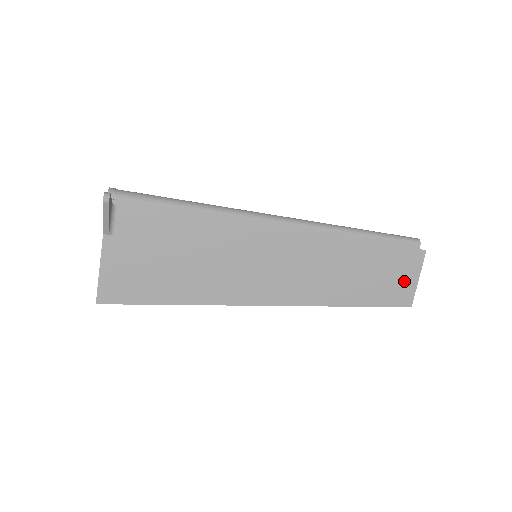
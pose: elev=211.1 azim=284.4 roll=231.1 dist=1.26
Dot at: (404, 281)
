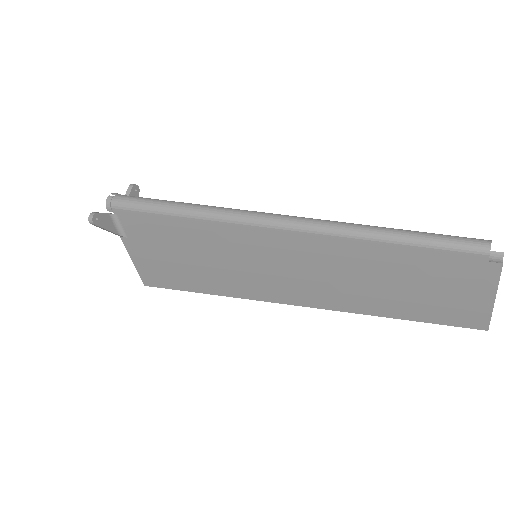
Dot at: (467, 299)
